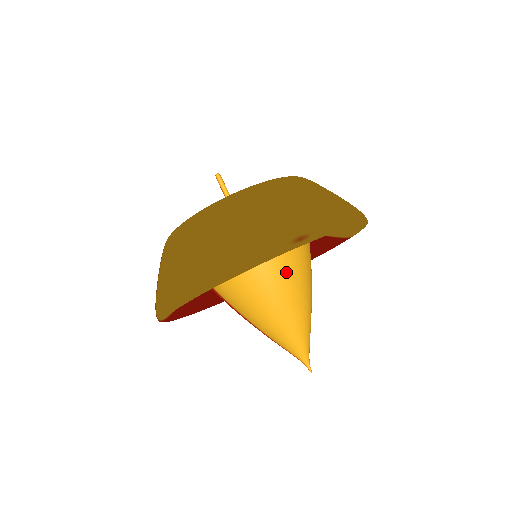
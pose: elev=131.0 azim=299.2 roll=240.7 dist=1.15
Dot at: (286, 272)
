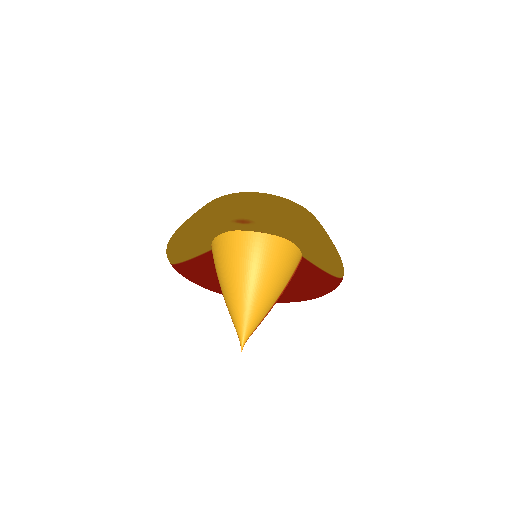
Dot at: (251, 261)
